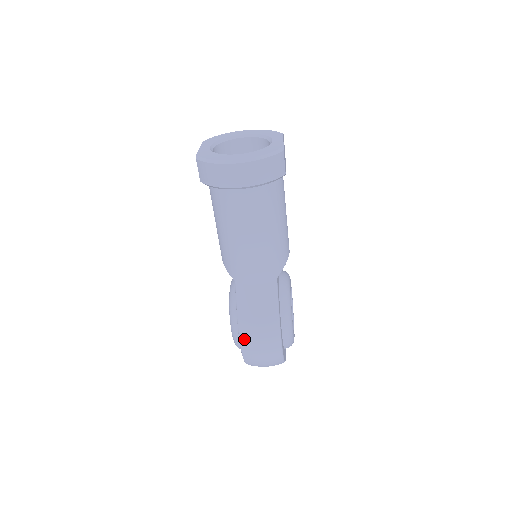
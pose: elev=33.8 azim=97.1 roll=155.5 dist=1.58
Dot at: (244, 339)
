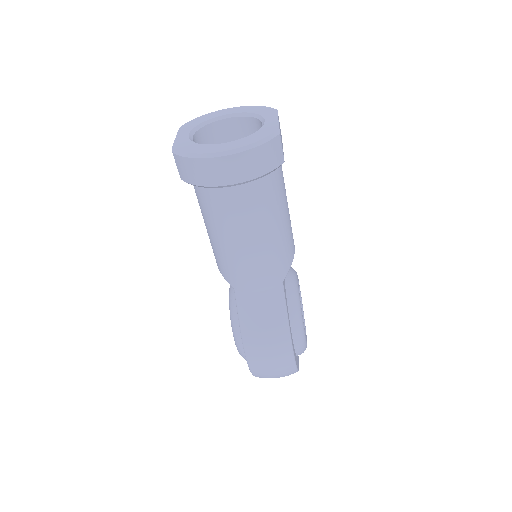
Dot at: (250, 354)
